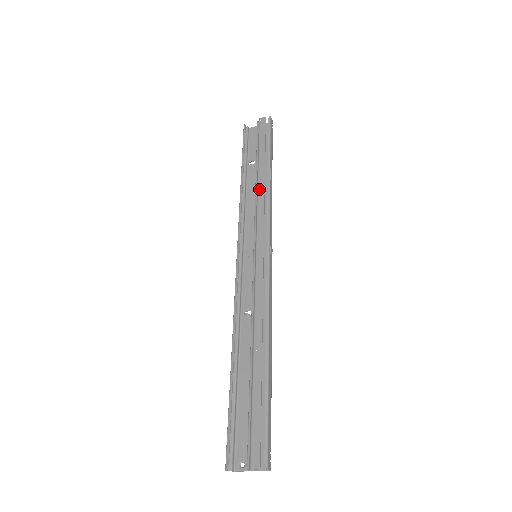
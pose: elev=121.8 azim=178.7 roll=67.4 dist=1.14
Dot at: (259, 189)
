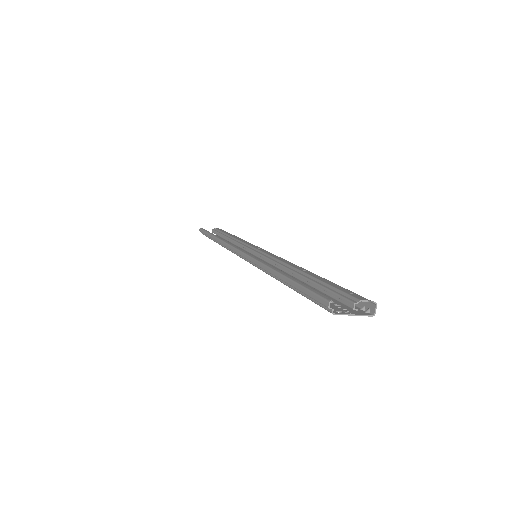
Dot at: (239, 239)
